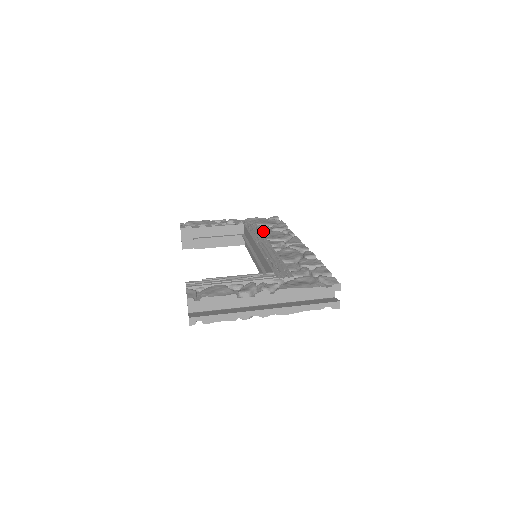
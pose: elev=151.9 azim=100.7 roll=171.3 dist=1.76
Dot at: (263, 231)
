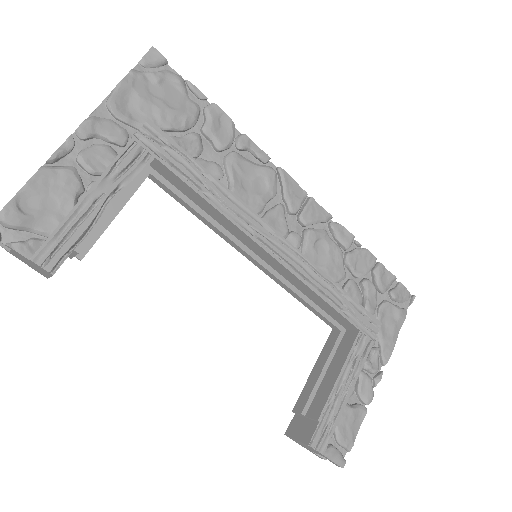
Dot at: (220, 176)
